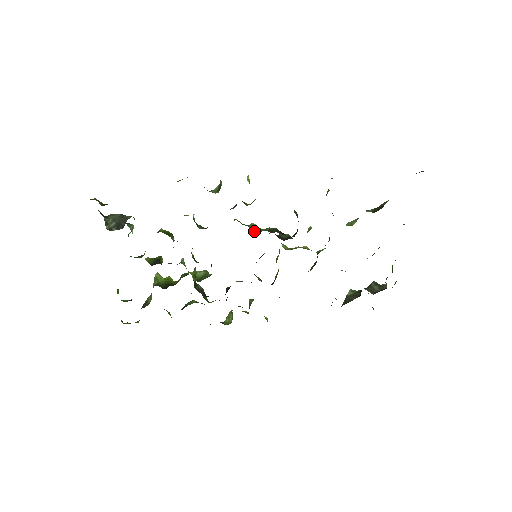
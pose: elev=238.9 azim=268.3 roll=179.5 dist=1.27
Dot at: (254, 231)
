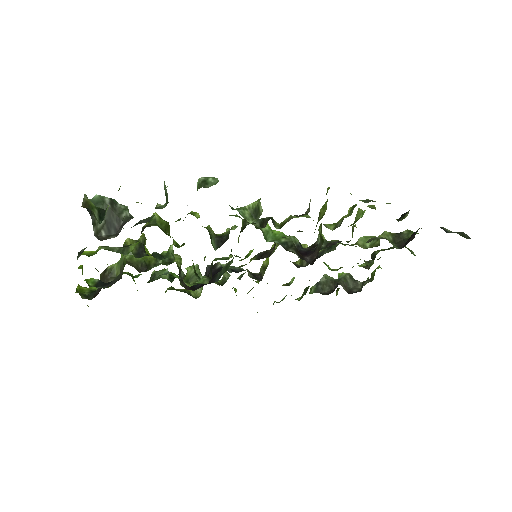
Dot at: (266, 236)
